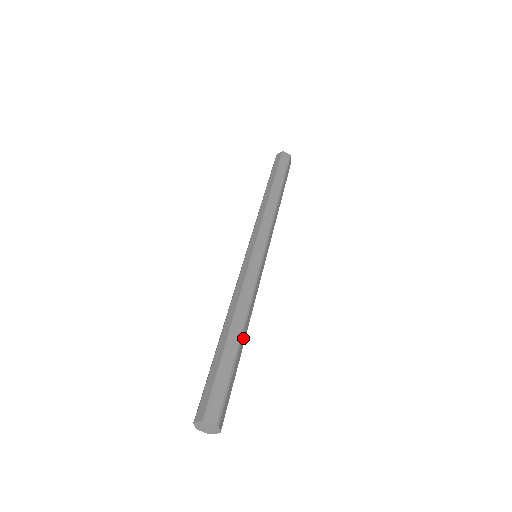
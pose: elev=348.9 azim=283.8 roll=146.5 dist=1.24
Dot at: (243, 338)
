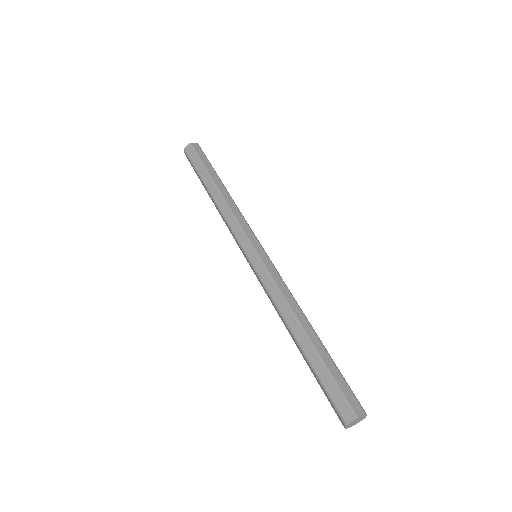
Dot at: (315, 333)
